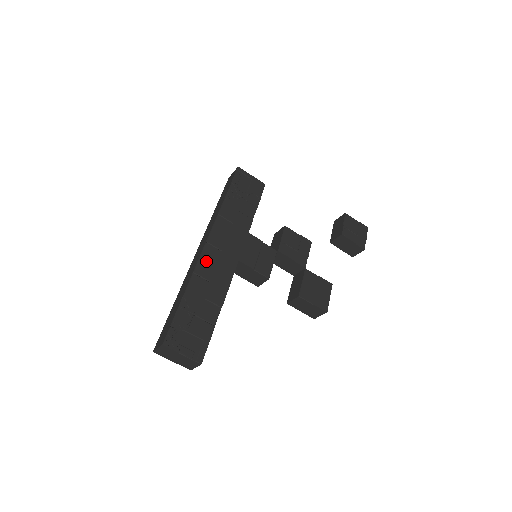
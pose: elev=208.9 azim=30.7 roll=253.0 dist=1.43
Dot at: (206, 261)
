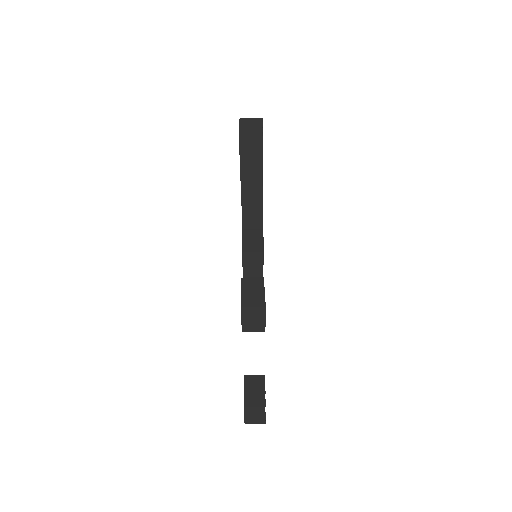
Dot at: occluded
